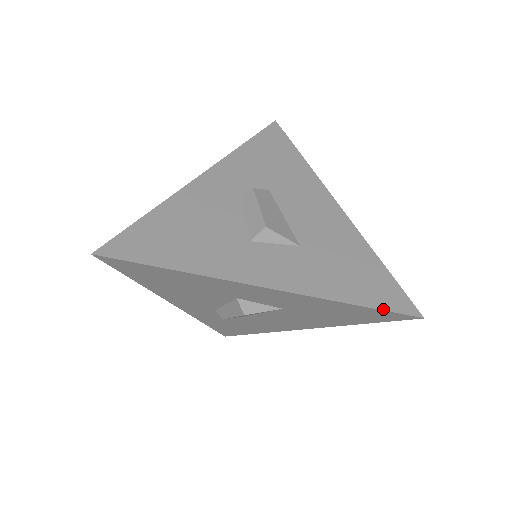
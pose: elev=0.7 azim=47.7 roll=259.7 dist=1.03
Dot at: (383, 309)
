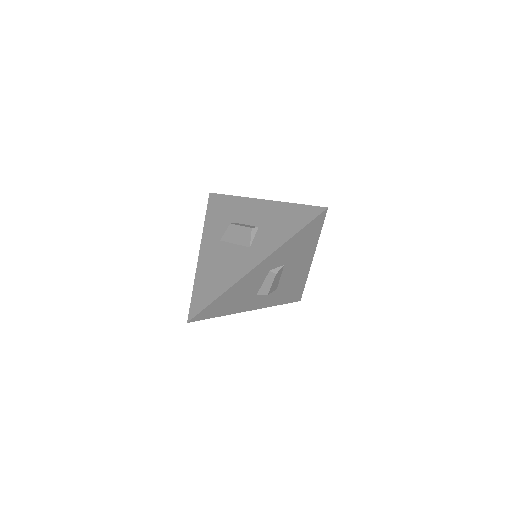
Dot at: occluded
